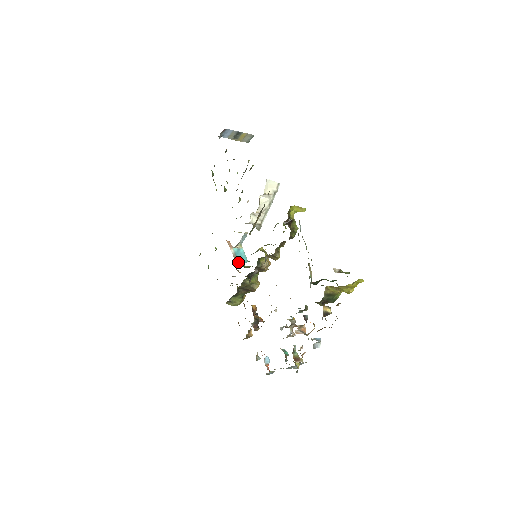
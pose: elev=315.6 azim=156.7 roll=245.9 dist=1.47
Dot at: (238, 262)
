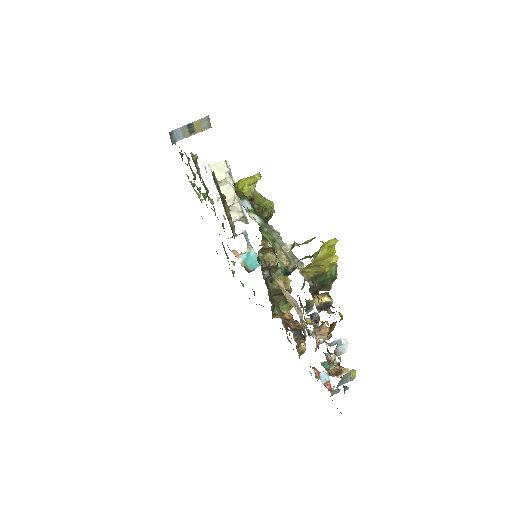
Dot at: (249, 270)
